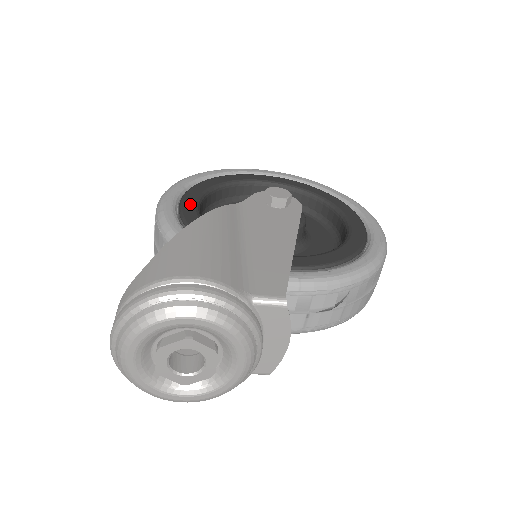
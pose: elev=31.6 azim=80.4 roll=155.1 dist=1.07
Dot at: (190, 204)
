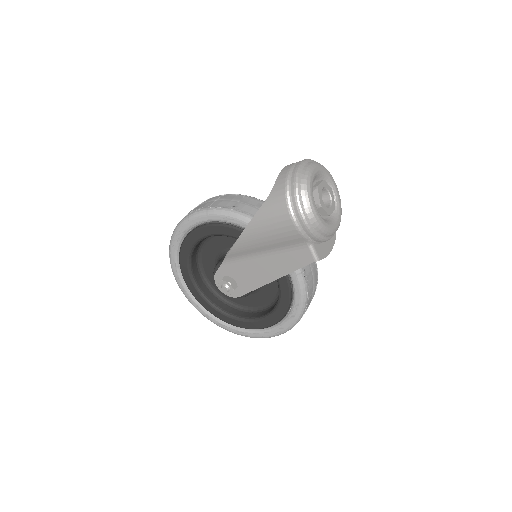
Dot at: occluded
